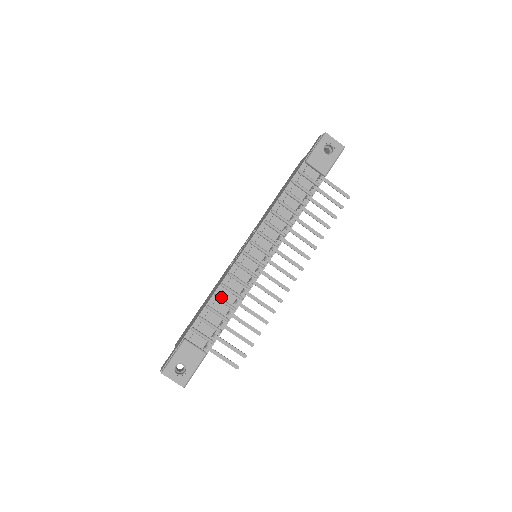
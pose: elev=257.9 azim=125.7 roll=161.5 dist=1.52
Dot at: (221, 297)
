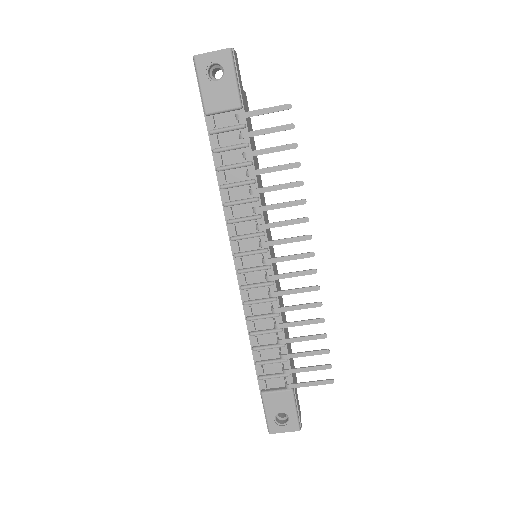
Dot at: (258, 330)
